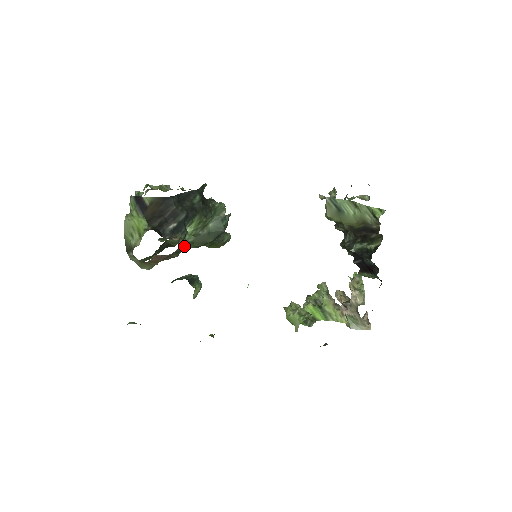
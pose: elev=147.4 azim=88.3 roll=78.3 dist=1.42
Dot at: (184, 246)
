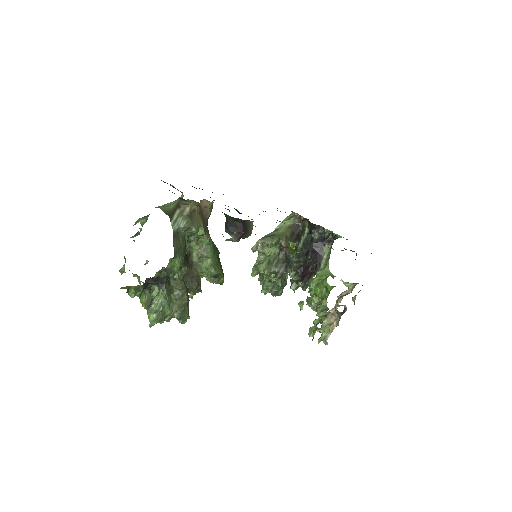
Dot at: occluded
